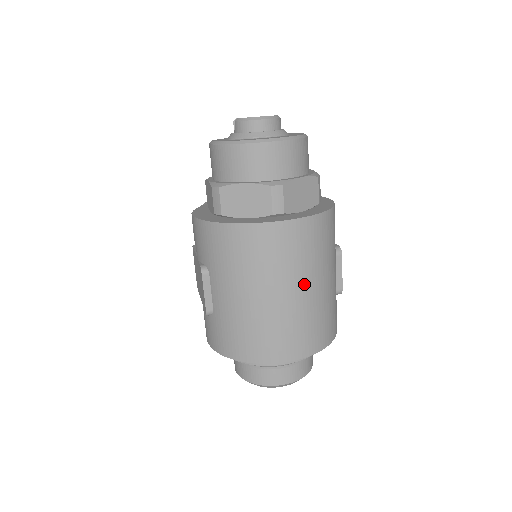
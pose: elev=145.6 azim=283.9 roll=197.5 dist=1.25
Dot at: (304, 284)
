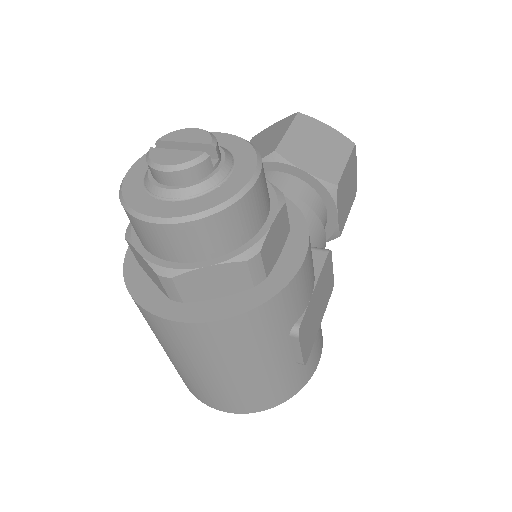
Dot at: (215, 370)
